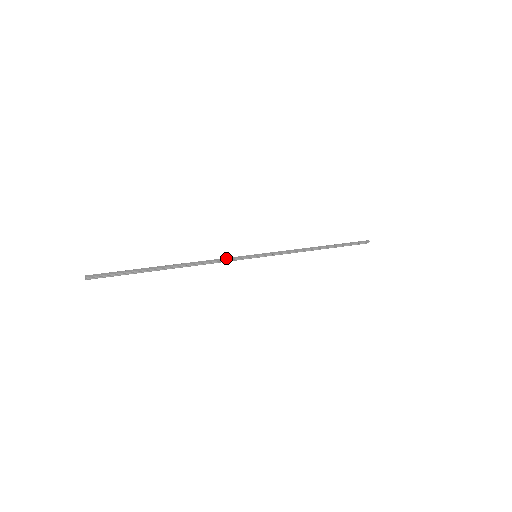
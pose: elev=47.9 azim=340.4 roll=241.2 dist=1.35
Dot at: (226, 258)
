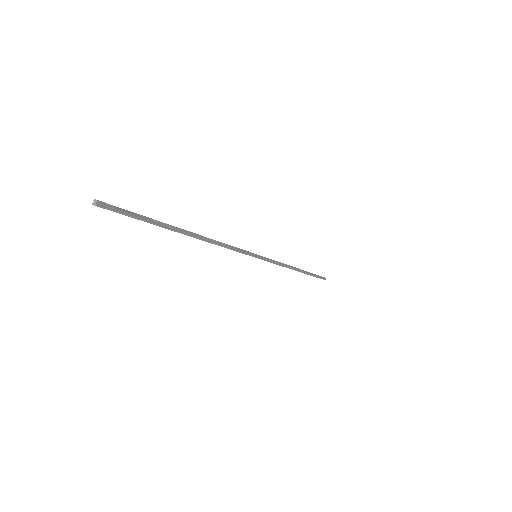
Dot at: (233, 246)
